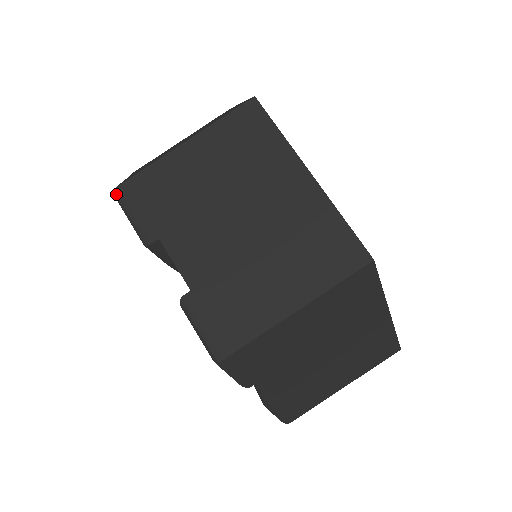
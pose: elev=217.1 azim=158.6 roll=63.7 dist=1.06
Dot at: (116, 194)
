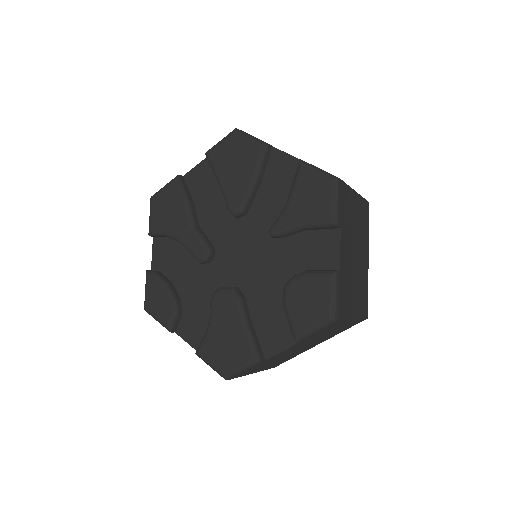
Dot at: (238, 129)
